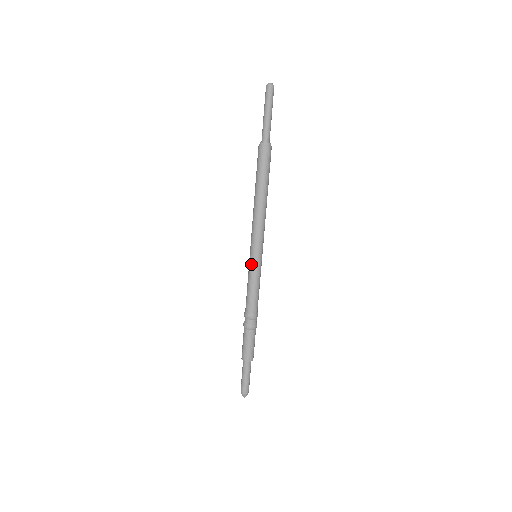
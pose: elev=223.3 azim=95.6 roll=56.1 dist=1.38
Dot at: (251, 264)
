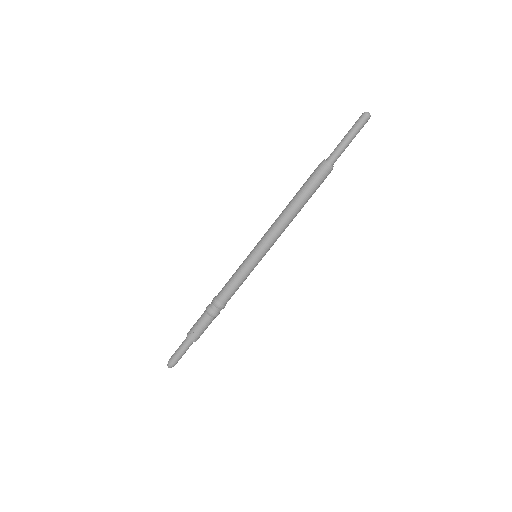
Dot at: (252, 265)
